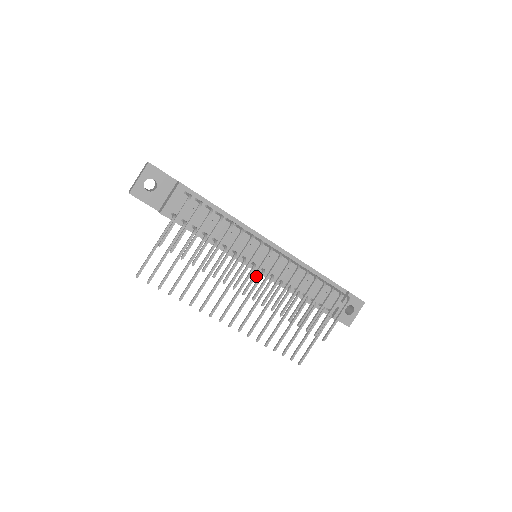
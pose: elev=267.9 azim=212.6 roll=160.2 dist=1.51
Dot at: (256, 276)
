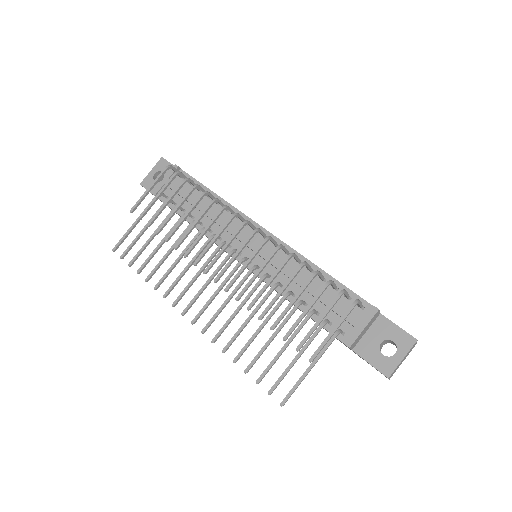
Dot at: (222, 251)
